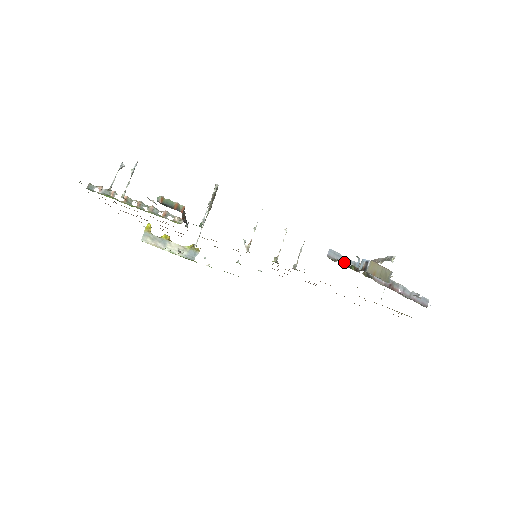
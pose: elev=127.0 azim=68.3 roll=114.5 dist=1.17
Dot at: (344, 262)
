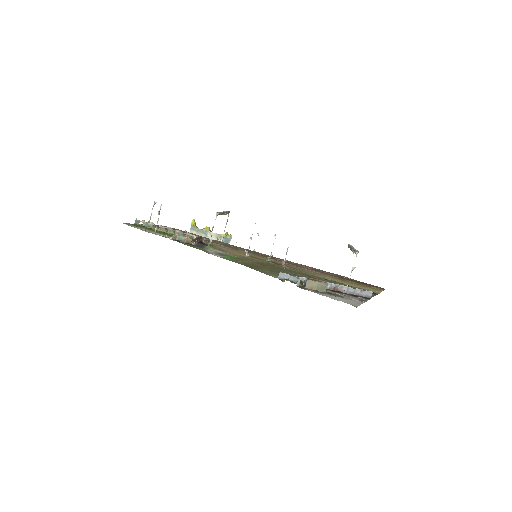
Dot at: (293, 279)
